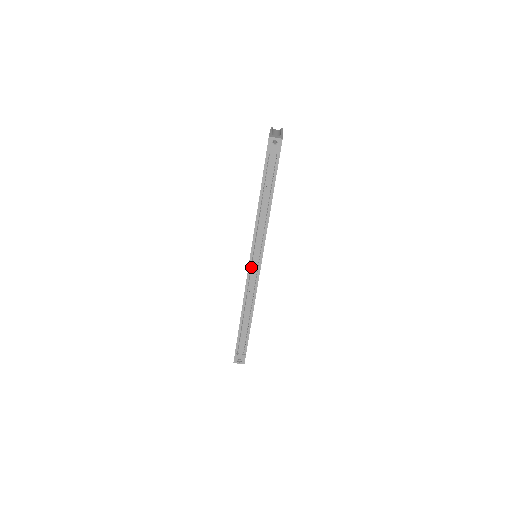
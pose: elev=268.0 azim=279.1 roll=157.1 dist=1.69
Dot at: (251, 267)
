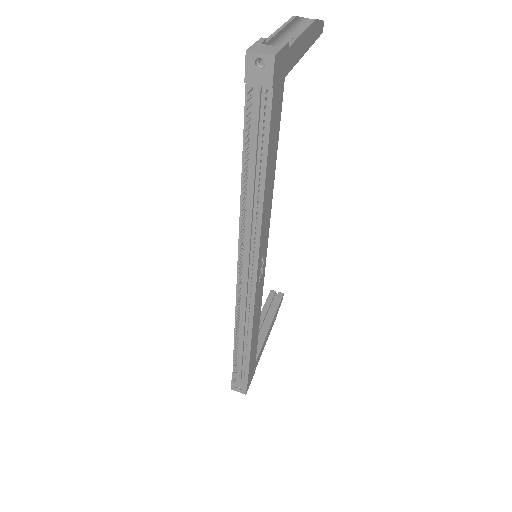
Dot at: (242, 278)
